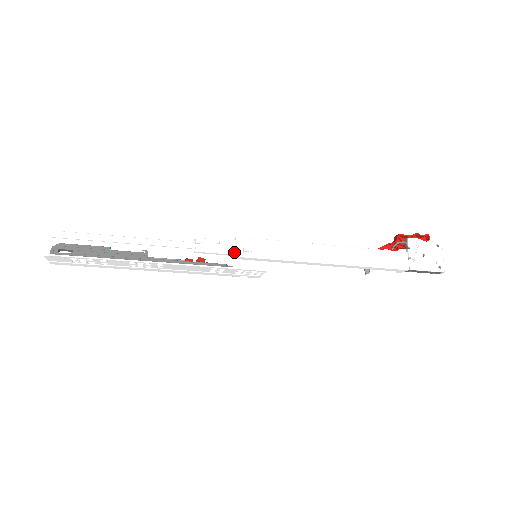
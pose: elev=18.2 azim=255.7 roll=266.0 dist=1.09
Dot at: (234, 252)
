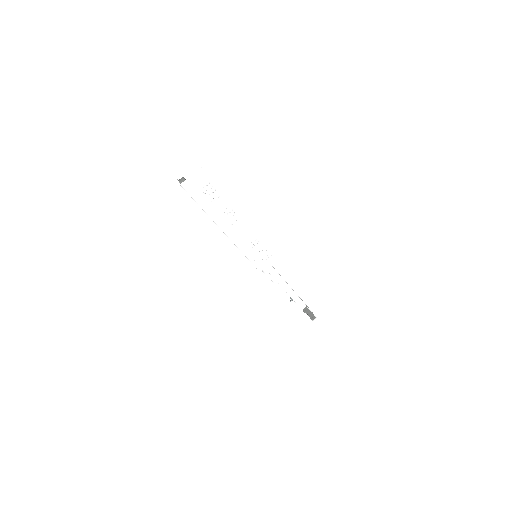
Dot at: occluded
